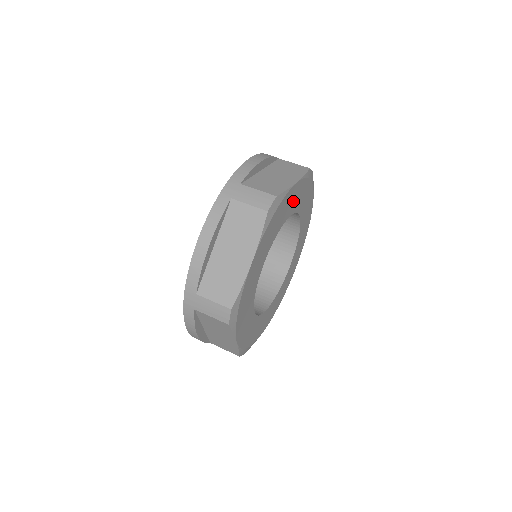
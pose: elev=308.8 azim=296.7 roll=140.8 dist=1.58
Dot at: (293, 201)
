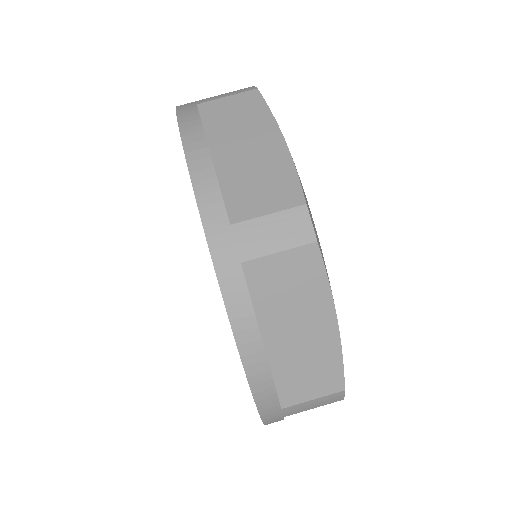
Dot at: occluded
